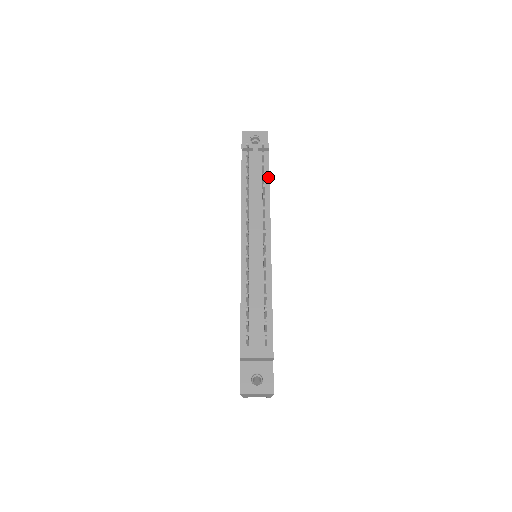
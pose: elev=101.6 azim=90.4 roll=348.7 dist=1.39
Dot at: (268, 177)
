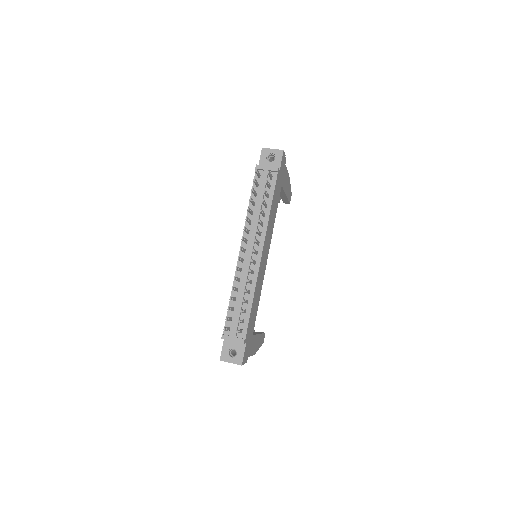
Dot at: (272, 197)
